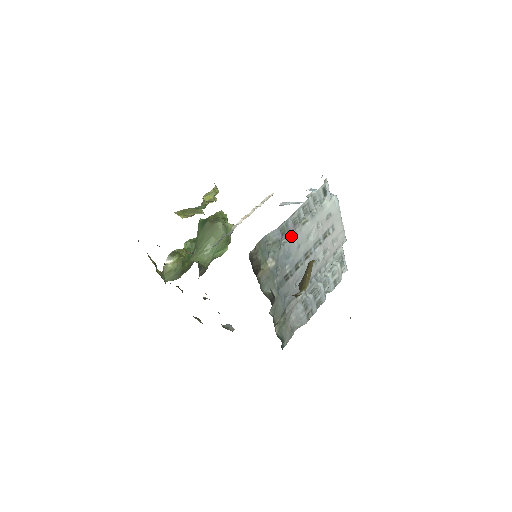
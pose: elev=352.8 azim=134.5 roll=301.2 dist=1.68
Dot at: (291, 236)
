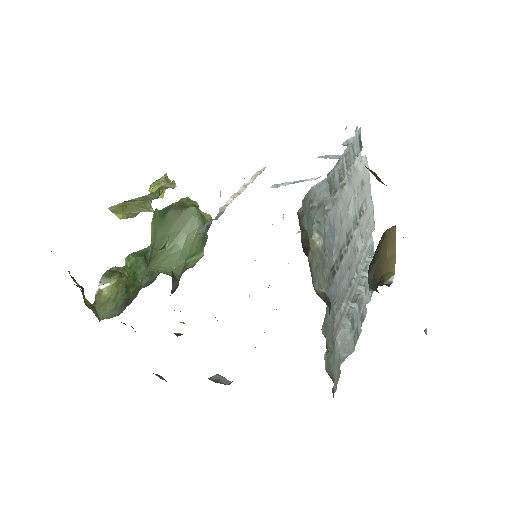
Dot at: (333, 202)
